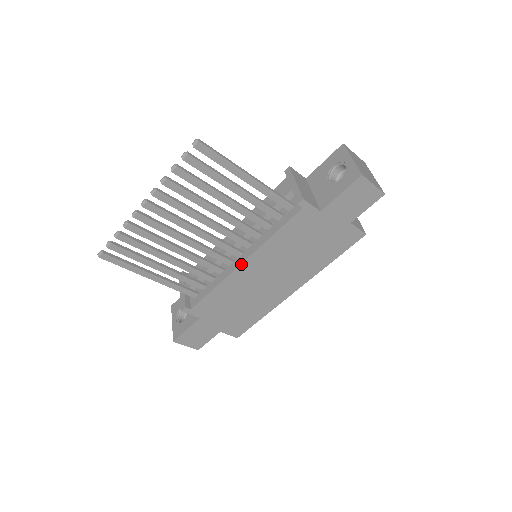
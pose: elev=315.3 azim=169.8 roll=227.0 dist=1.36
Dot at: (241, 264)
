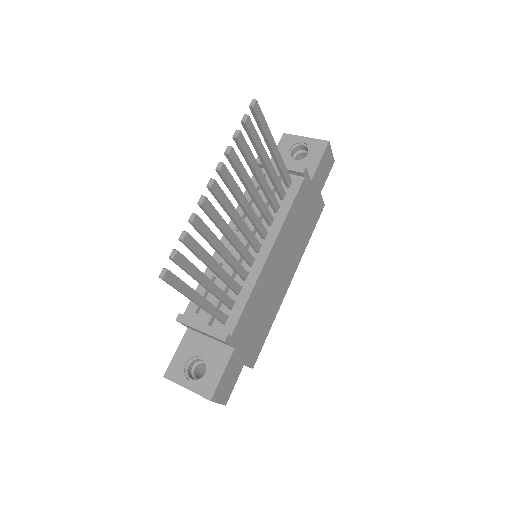
Dot at: (269, 254)
